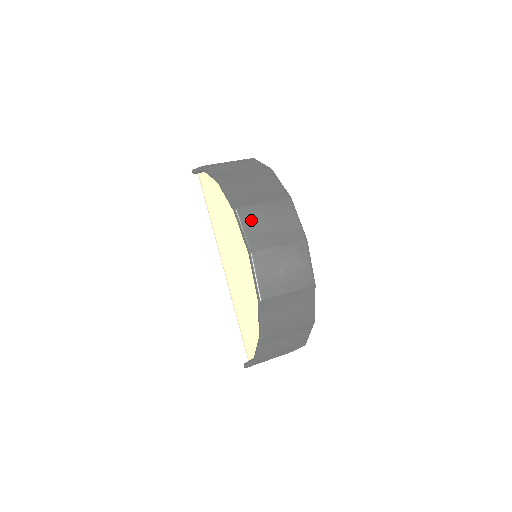
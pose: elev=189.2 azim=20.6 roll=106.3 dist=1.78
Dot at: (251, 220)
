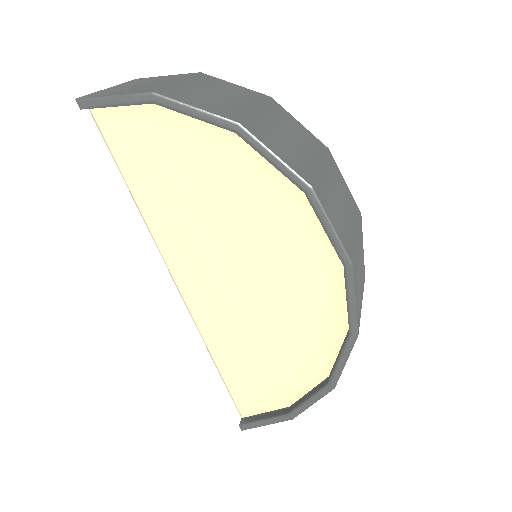
Dot at: (329, 203)
